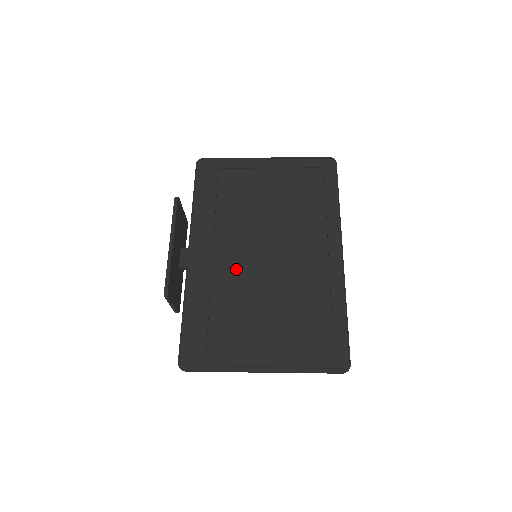
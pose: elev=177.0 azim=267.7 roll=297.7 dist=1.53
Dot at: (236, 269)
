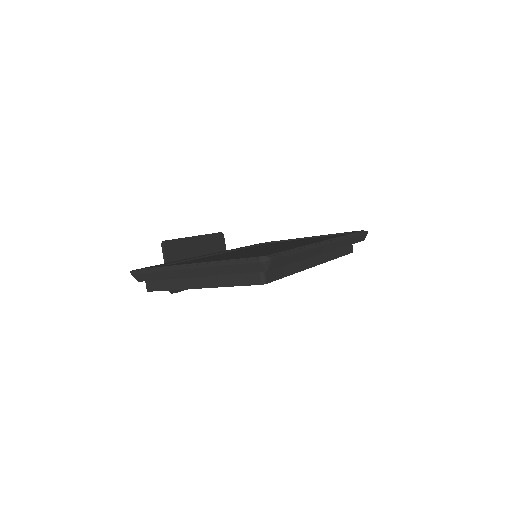
Dot at: (231, 253)
